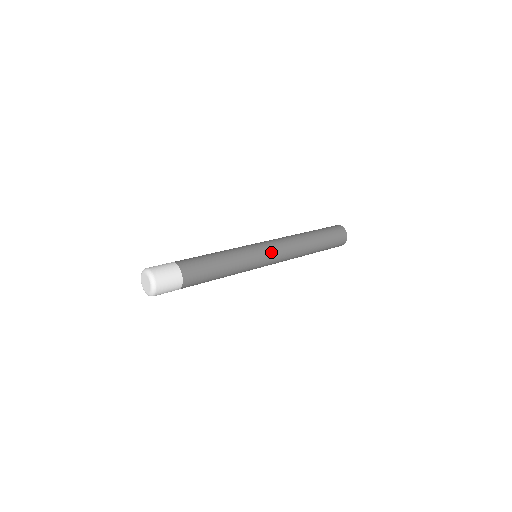
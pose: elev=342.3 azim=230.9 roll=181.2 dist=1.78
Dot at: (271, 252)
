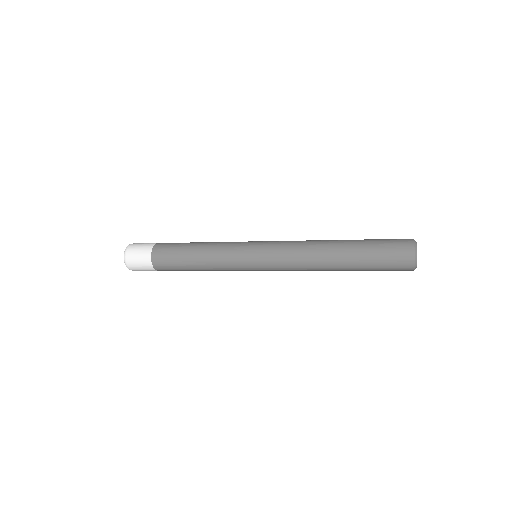
Dot at: (266, 243)
